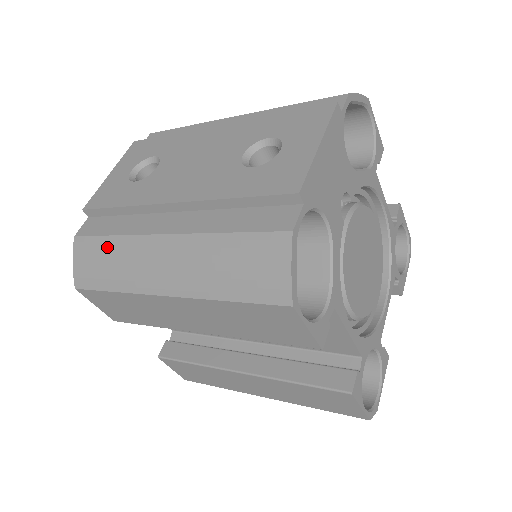
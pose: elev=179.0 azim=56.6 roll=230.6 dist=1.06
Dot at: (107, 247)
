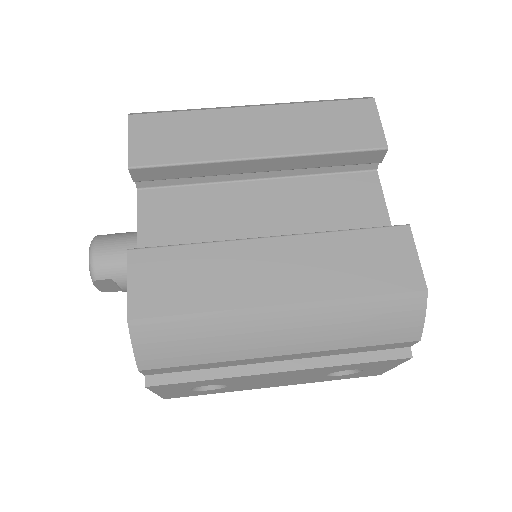
Dot at: occluded
